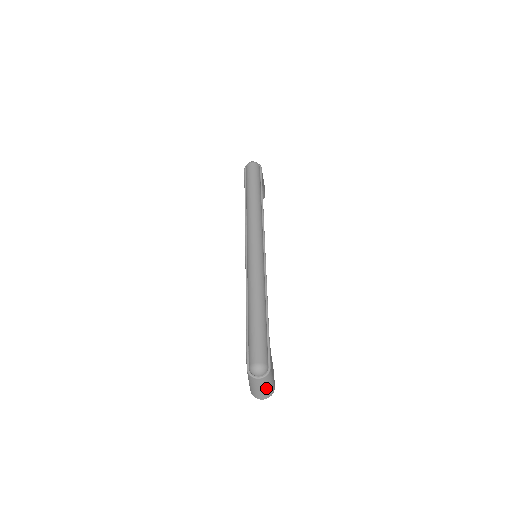
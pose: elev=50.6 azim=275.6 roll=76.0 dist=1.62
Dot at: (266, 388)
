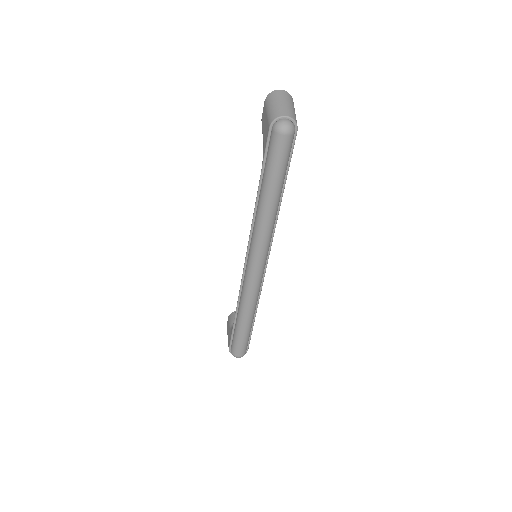
Dot at: occluded
